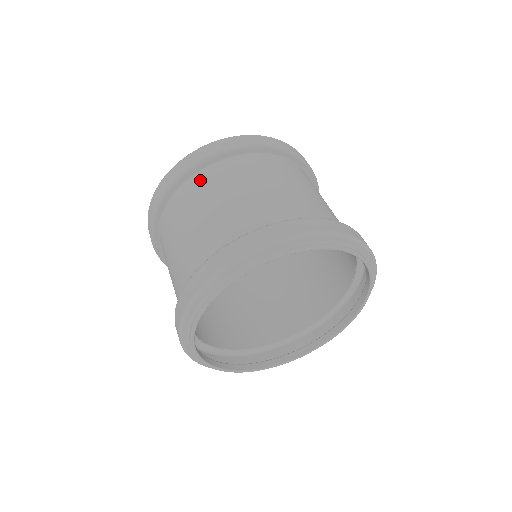
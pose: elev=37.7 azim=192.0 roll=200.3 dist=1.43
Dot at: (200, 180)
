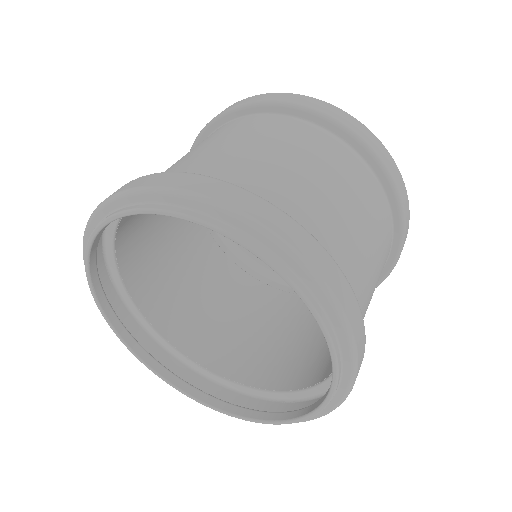
Dot at: occluded
